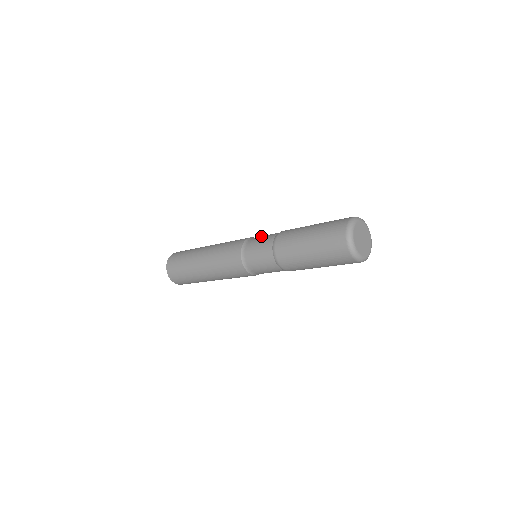
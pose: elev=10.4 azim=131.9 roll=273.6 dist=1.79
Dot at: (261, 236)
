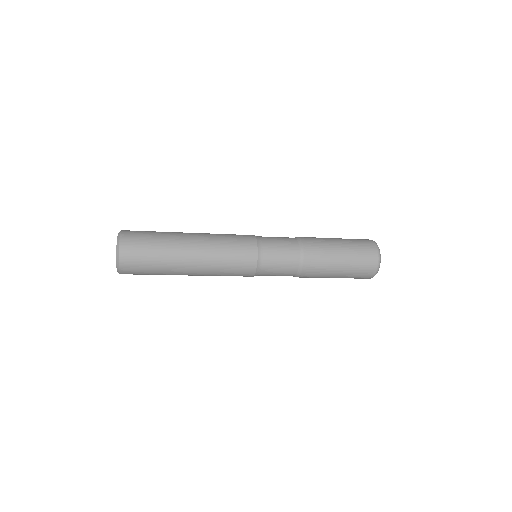
Dot at: occluded
